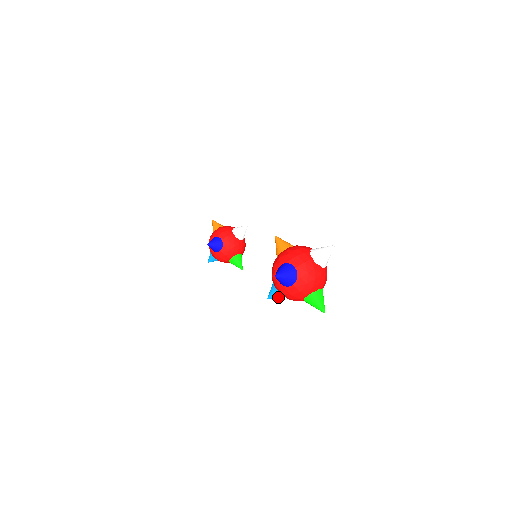
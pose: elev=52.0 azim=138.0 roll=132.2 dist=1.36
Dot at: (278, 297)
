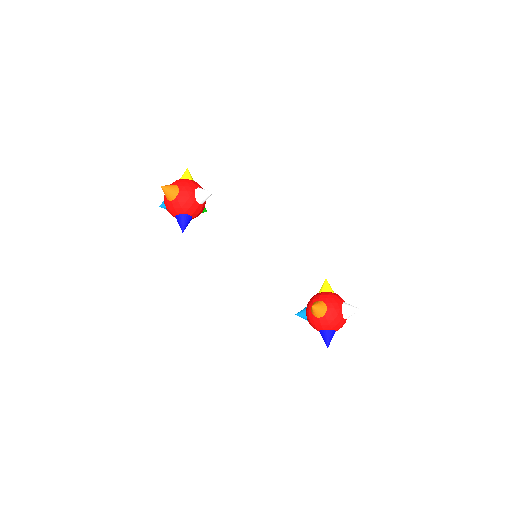
Dot at: occluded
